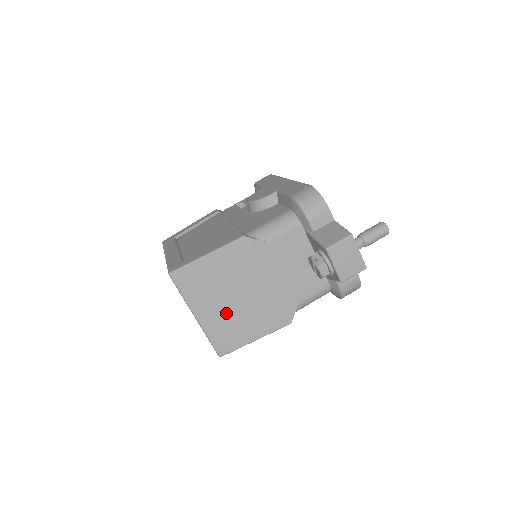
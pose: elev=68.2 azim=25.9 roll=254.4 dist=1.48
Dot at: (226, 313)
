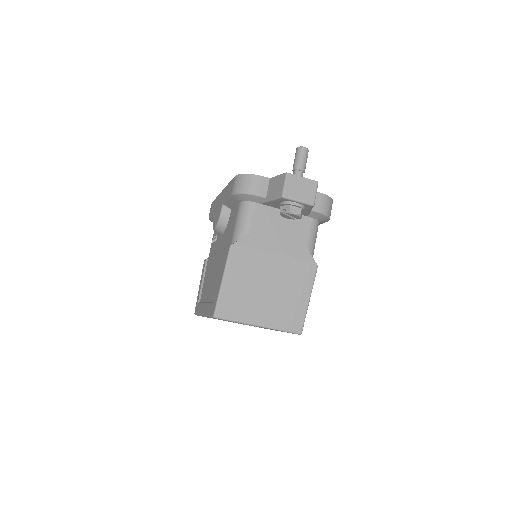
Dot at: (273, 303)
